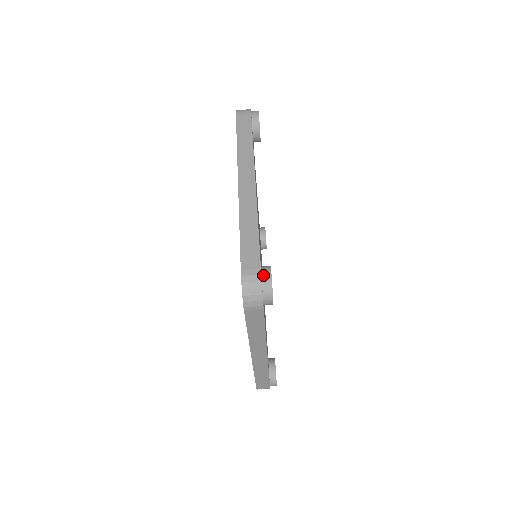
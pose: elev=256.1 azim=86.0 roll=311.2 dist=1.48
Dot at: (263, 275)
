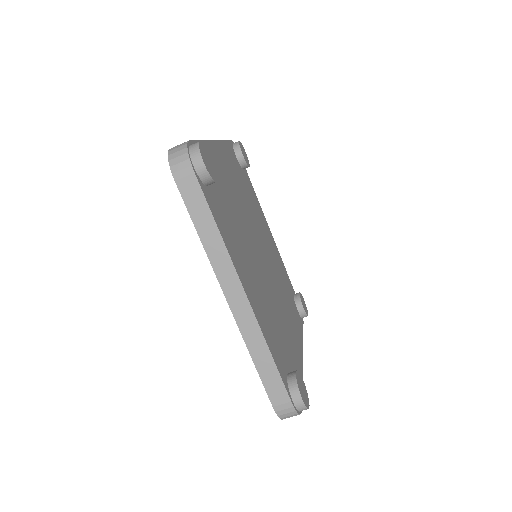
Dot at: (295, 403)
